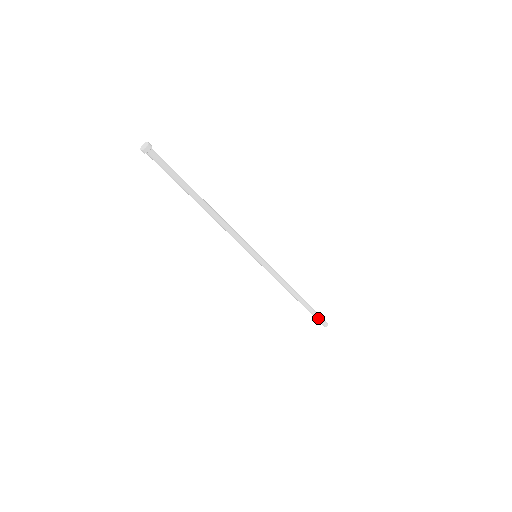
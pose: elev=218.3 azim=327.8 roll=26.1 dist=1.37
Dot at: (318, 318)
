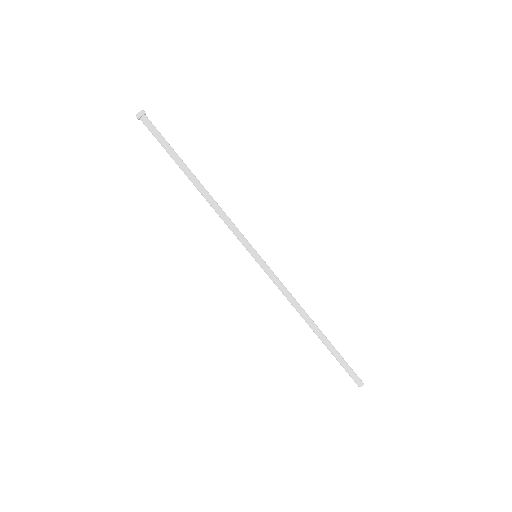
Dot at: (347, 368)
